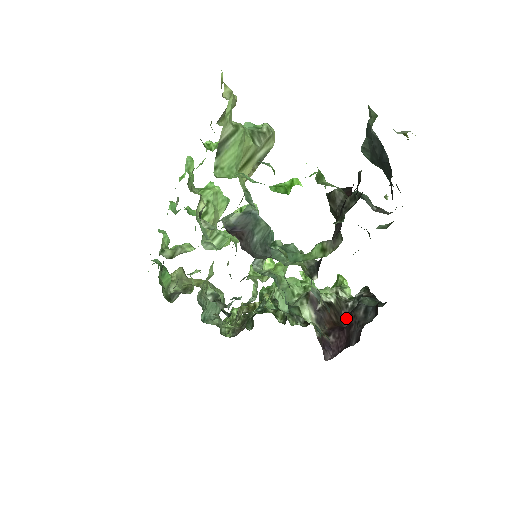
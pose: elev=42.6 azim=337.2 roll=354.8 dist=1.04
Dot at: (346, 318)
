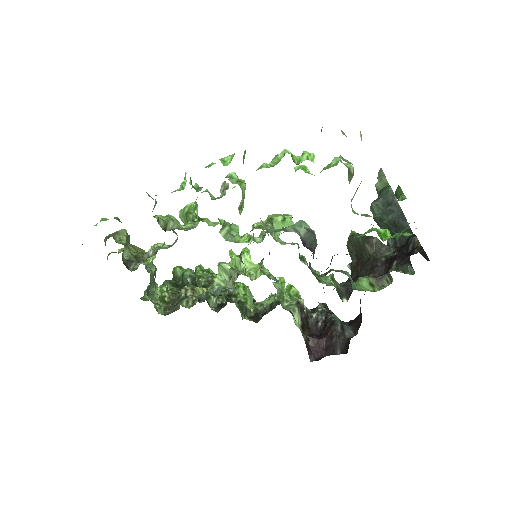
Dot at: (311, 327)
